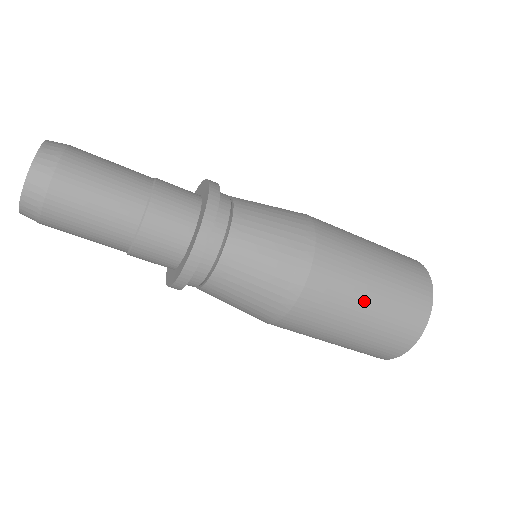
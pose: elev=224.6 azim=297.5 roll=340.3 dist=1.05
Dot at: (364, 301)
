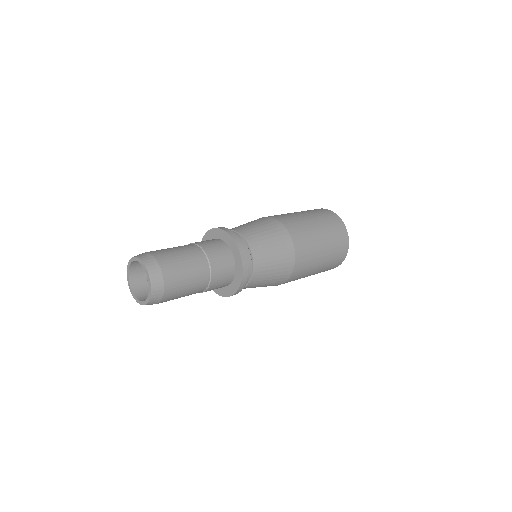
Dot at: occluded
